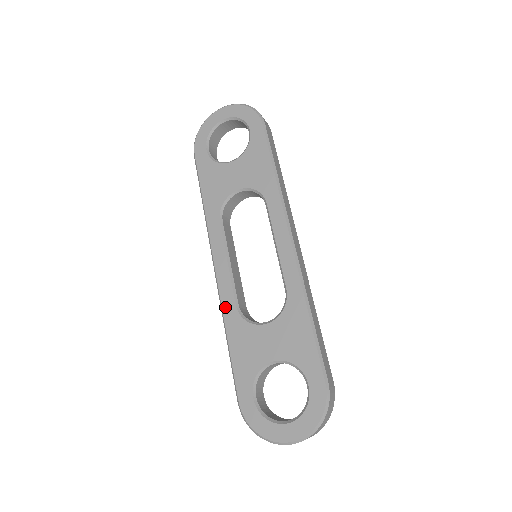
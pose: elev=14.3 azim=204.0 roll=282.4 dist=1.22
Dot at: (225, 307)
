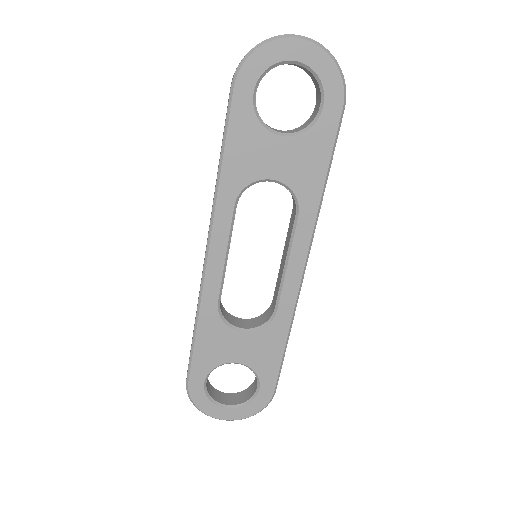
Dot at: (205, 300)
